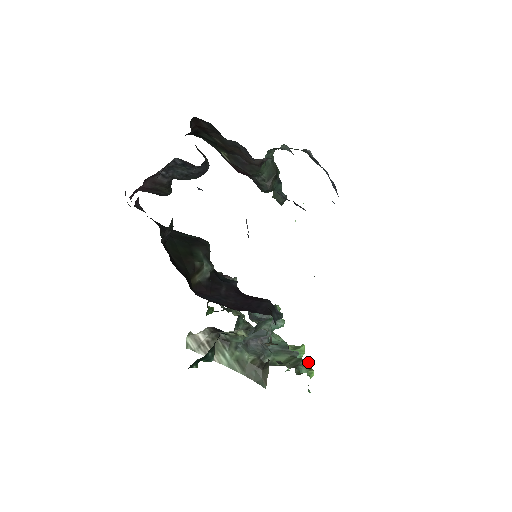
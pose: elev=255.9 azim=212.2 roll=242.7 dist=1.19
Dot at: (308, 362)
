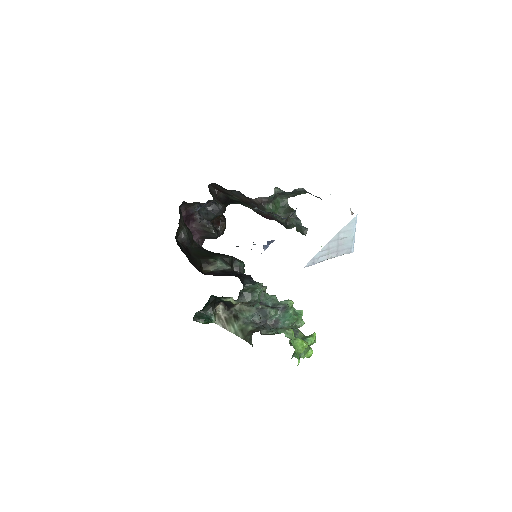
Dot at: (291, 328)
